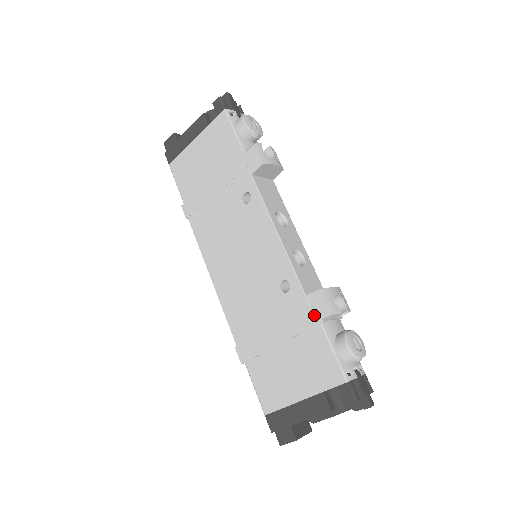
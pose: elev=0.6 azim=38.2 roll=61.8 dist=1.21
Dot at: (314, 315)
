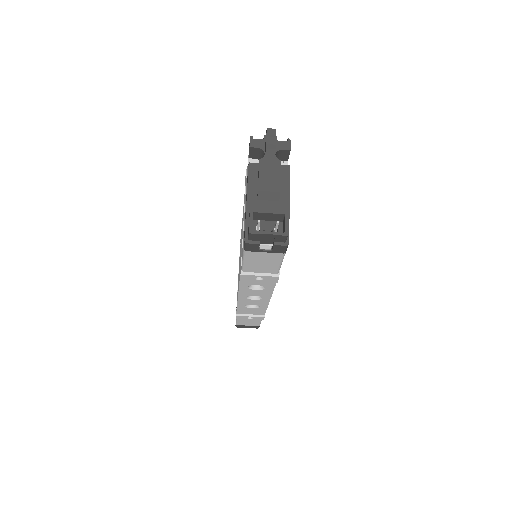
Dot at: occluded
